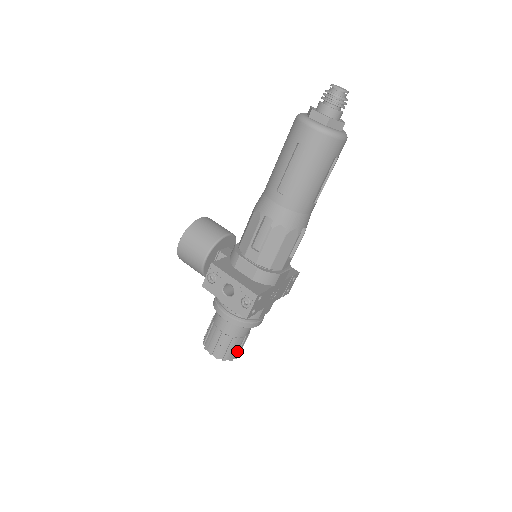
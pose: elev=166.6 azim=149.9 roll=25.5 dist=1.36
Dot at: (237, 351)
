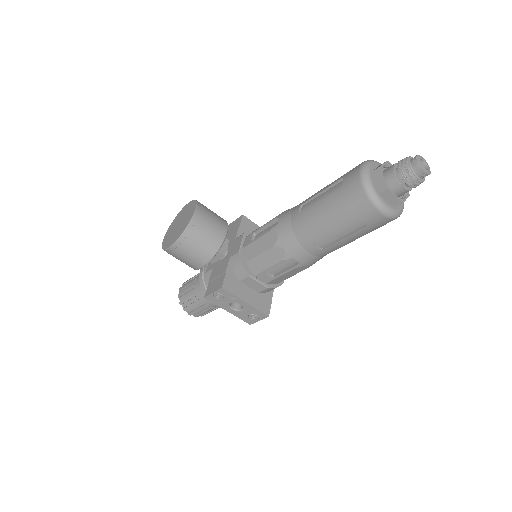
Dot at: occluded
